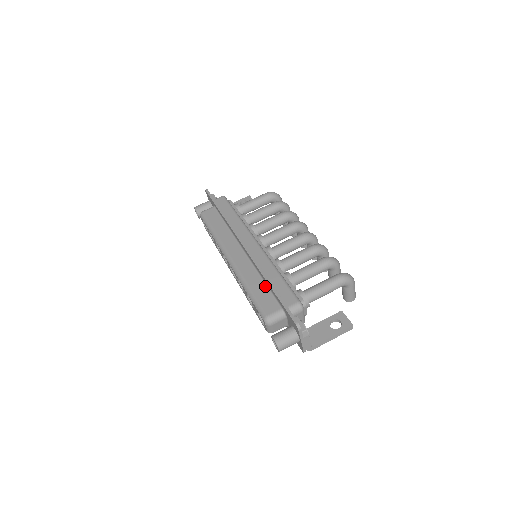
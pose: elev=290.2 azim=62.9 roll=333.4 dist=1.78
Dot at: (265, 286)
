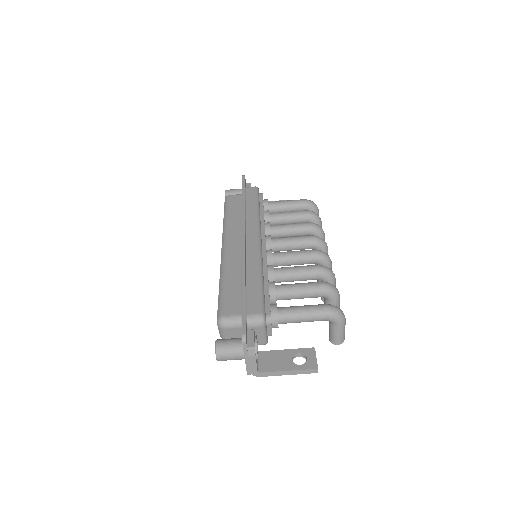
Dot at: (240, 285)
